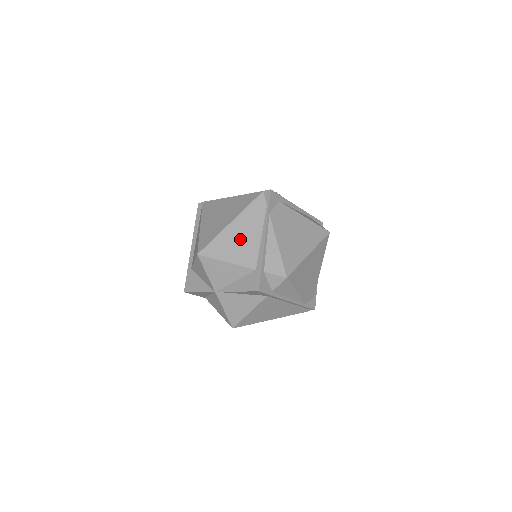
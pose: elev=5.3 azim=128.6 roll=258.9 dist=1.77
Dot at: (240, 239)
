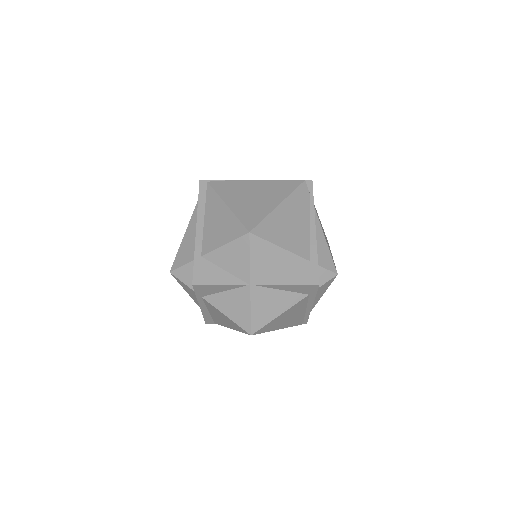
Dot at: (291, 224)
